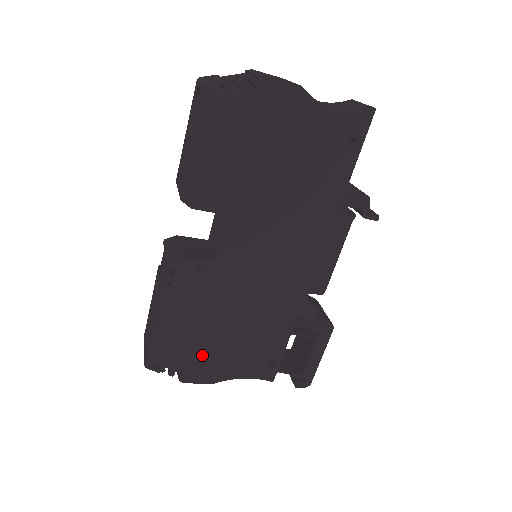
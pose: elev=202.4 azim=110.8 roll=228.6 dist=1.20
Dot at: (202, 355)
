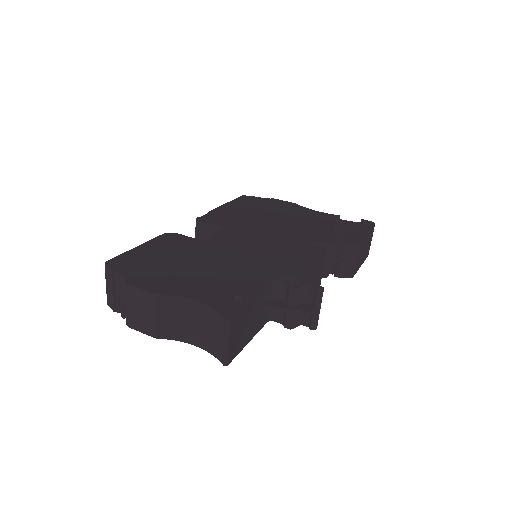
Dot at: occluded
